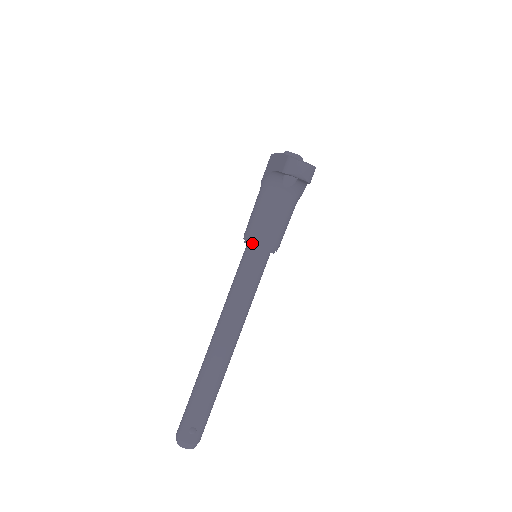
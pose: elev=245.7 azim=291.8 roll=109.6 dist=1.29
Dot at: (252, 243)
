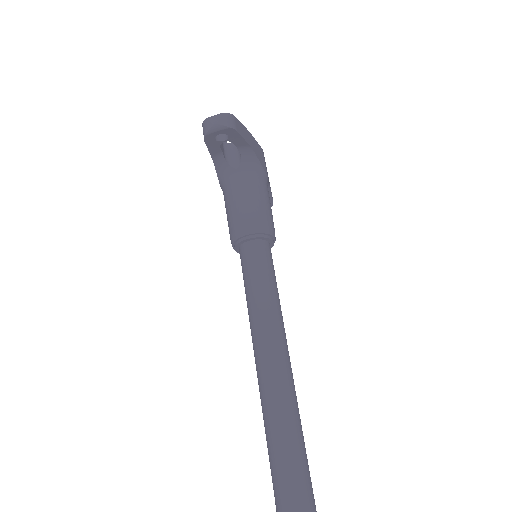
Dot at: (237, 241)
